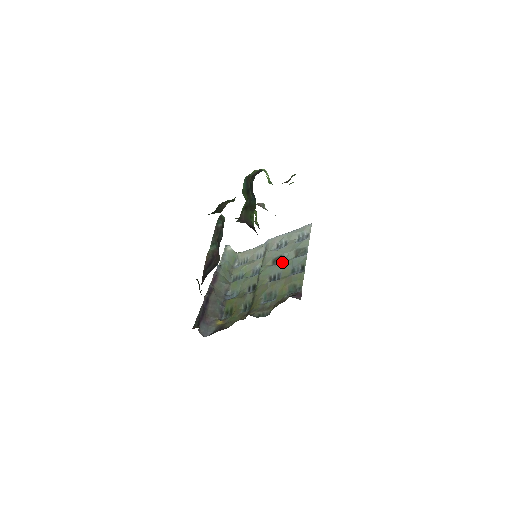
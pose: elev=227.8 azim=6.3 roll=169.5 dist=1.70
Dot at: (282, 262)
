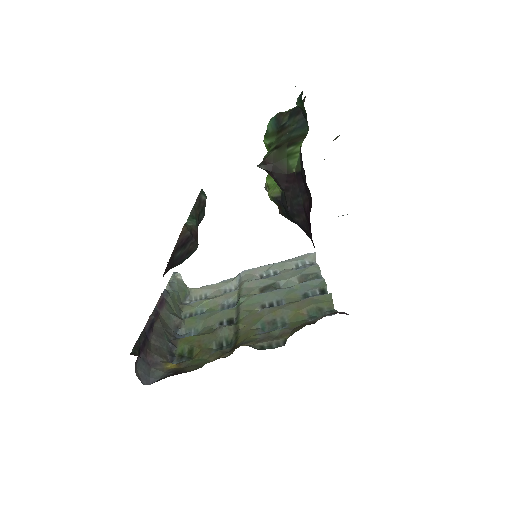
Dot at: (279, 289)
